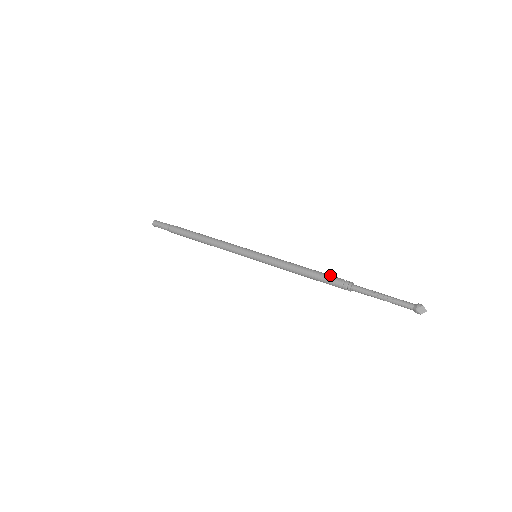
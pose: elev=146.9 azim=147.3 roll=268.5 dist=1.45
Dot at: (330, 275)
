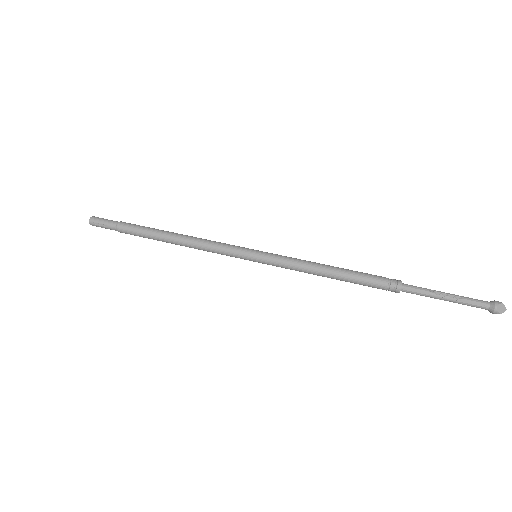
Dot at: occluded
